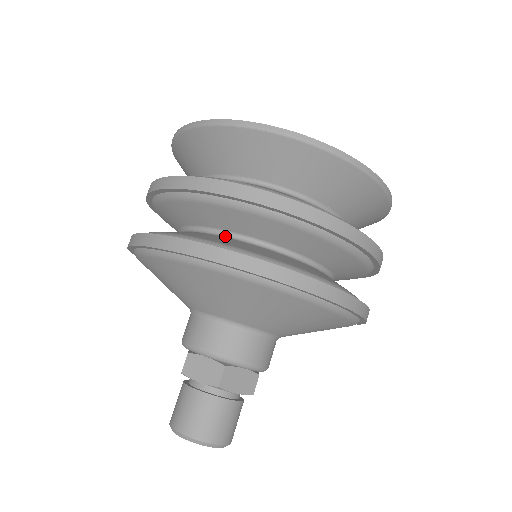
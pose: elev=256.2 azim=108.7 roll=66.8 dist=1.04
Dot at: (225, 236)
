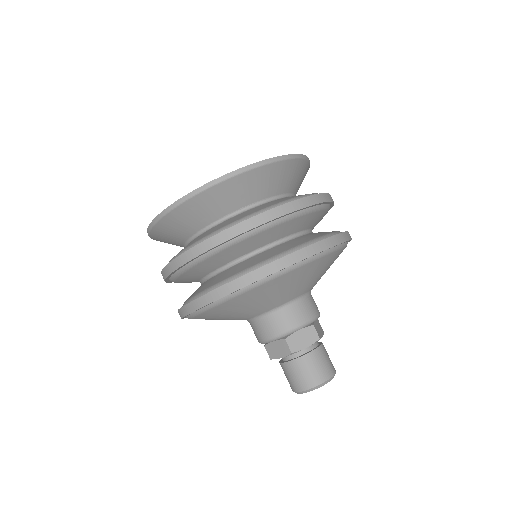
Dot at: (215, 275)
